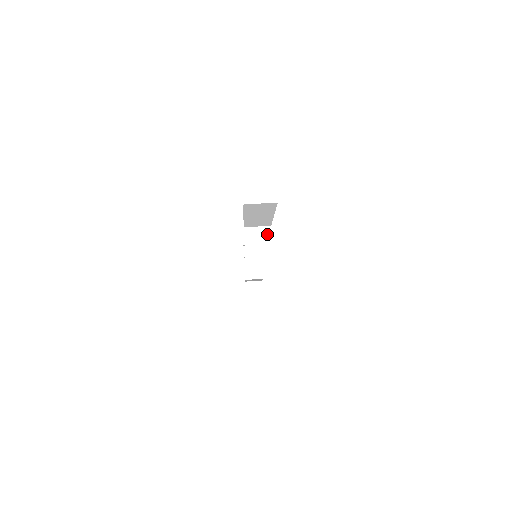
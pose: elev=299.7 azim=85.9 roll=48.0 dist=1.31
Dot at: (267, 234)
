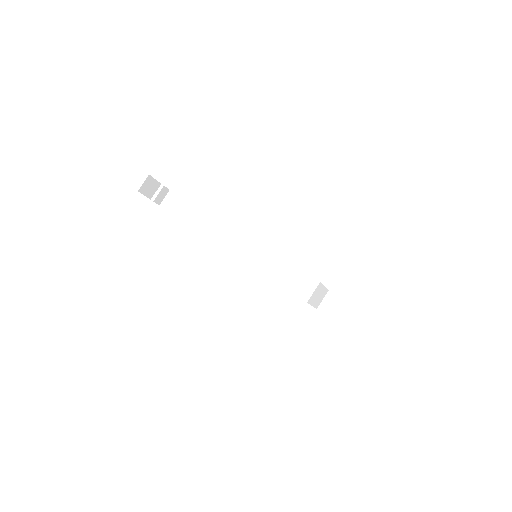
Dot at: (320, 287)
